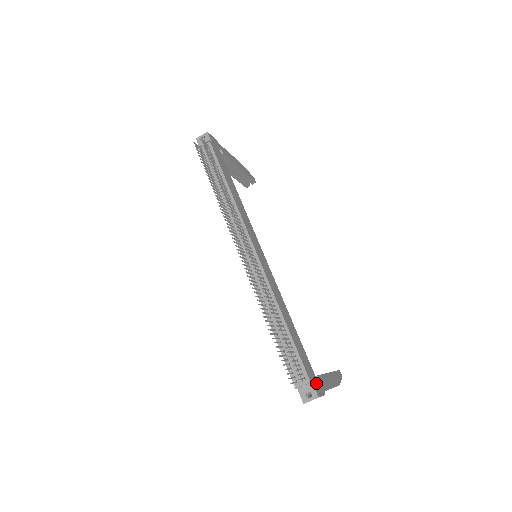
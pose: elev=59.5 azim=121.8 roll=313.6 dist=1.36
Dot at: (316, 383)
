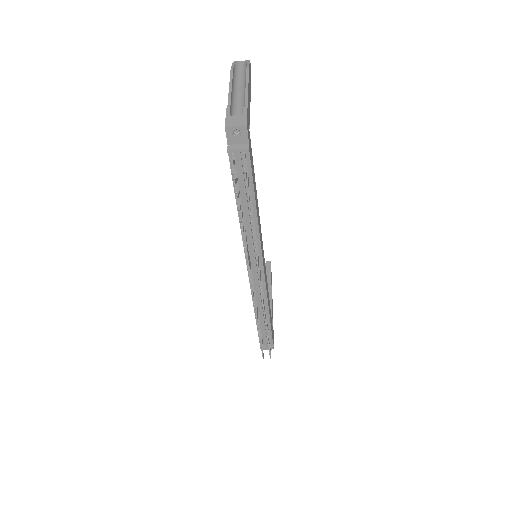
Dot at: (273, 336)
